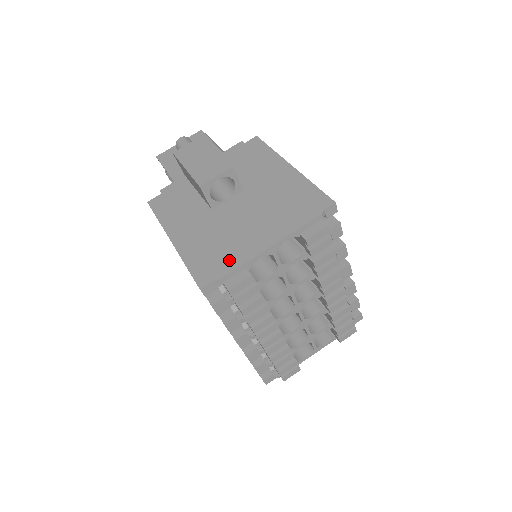
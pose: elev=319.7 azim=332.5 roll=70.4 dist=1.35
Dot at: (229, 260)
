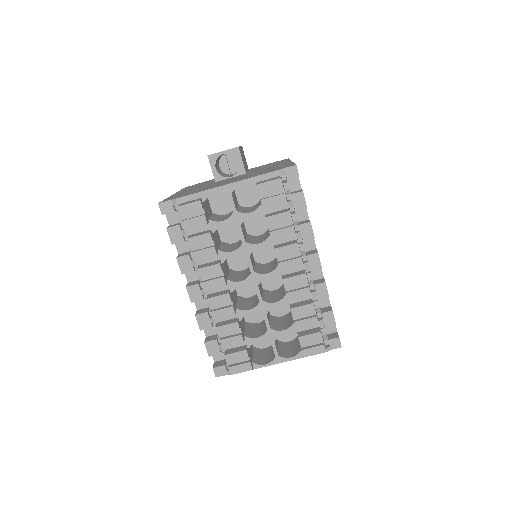
Dot at: (193, 192)
